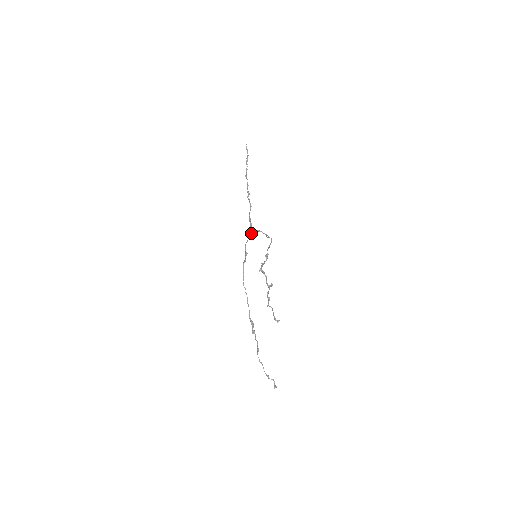
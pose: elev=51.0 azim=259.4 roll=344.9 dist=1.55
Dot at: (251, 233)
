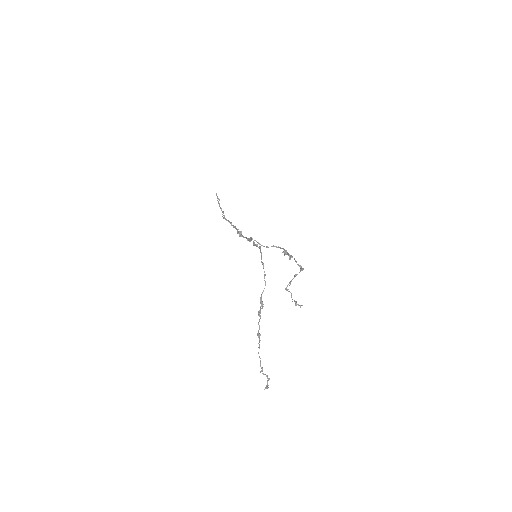
Dot at: (250, 238)
